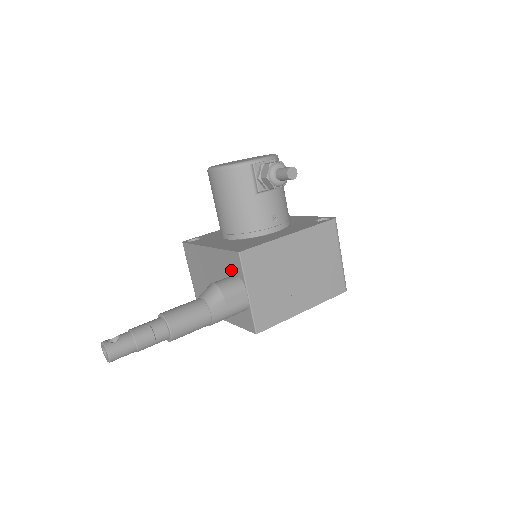
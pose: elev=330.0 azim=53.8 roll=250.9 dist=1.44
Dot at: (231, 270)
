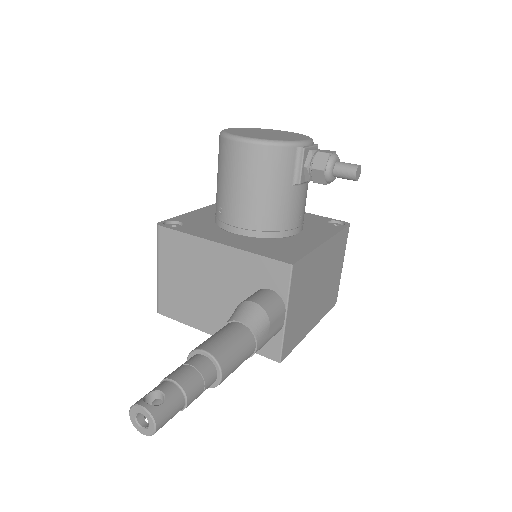
Dot at: (263, 282)
